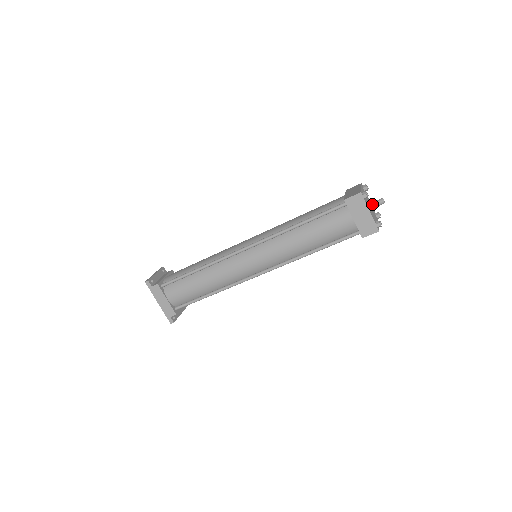
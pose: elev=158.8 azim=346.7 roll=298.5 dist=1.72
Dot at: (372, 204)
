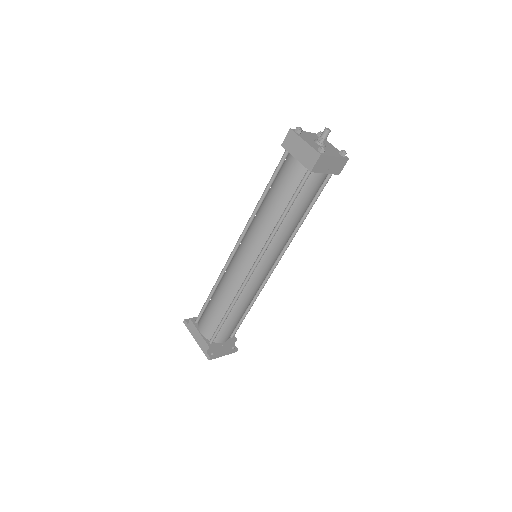
Dot at: (318, 139)
